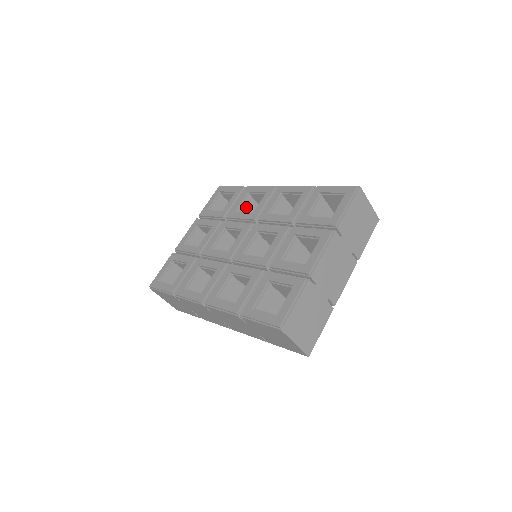
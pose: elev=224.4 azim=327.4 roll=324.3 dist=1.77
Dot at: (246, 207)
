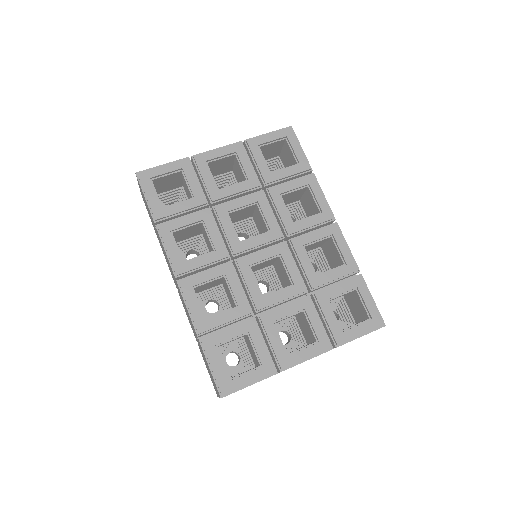
Dot at: (293, 194)
